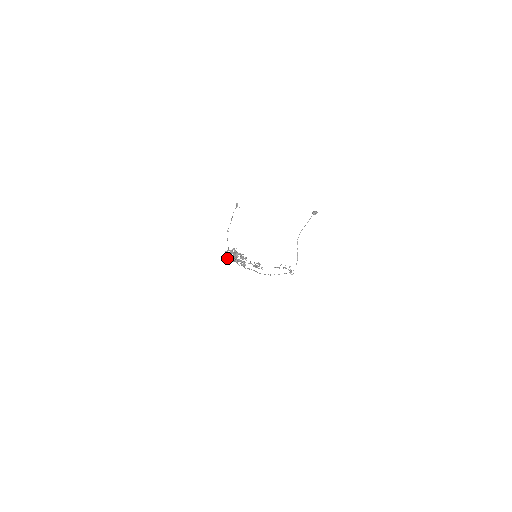
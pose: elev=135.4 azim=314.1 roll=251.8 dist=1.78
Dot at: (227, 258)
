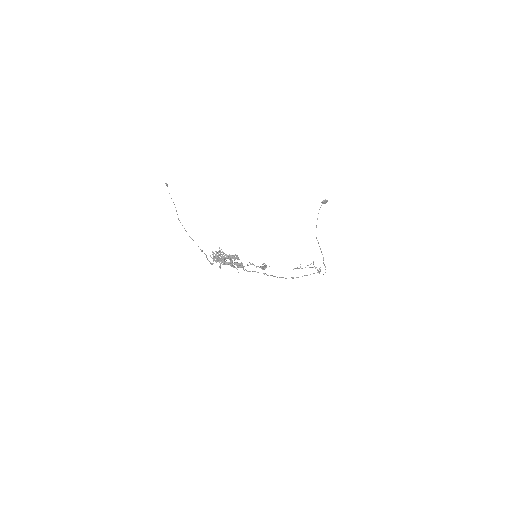
Dot at: occluded
